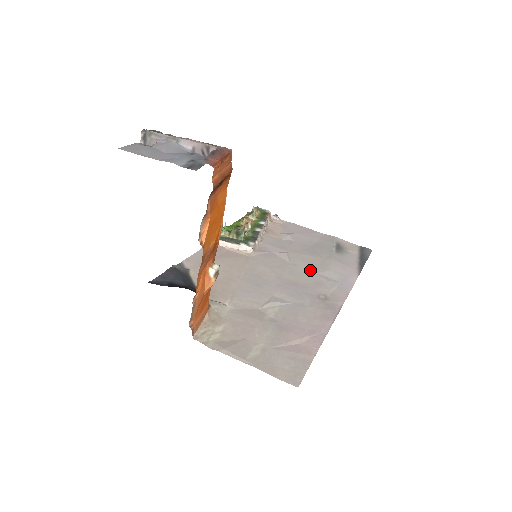
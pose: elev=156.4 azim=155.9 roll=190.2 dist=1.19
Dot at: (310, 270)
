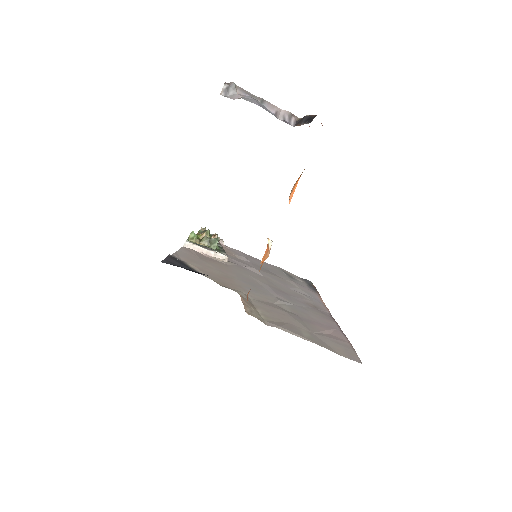
Dot at: (284, 285)
